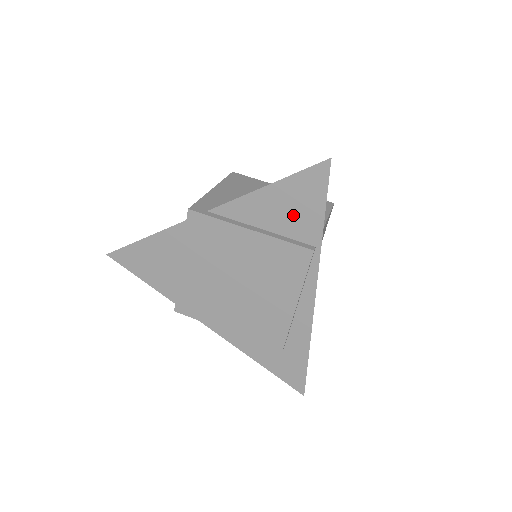
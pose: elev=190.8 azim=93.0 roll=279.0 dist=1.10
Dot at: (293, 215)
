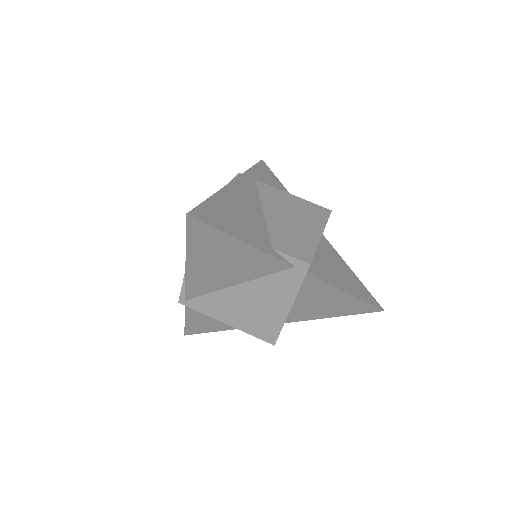
Dot at: occluded
